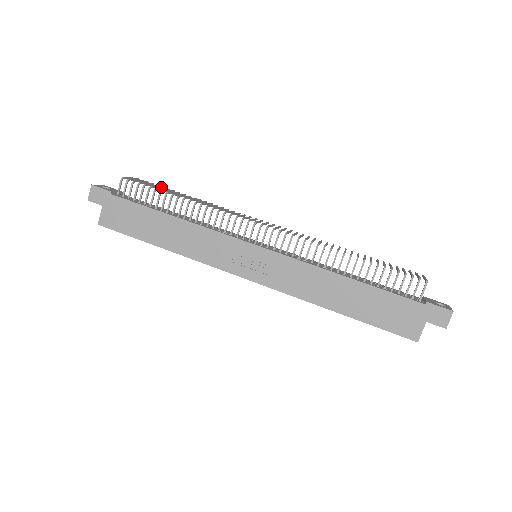
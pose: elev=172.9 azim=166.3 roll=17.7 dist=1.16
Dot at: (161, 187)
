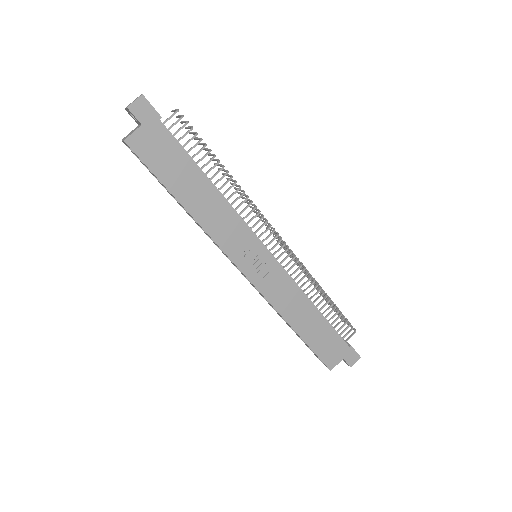
Dot at: occluded
